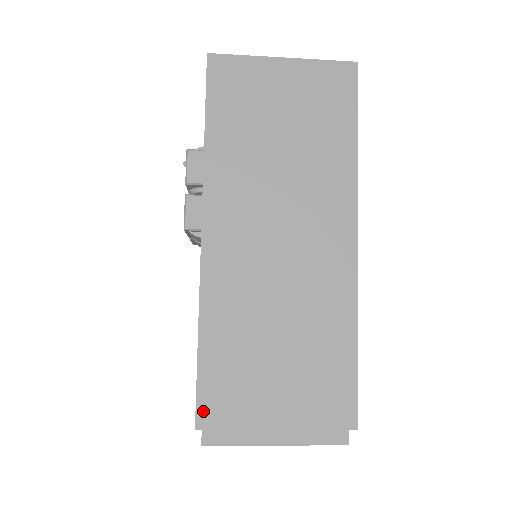
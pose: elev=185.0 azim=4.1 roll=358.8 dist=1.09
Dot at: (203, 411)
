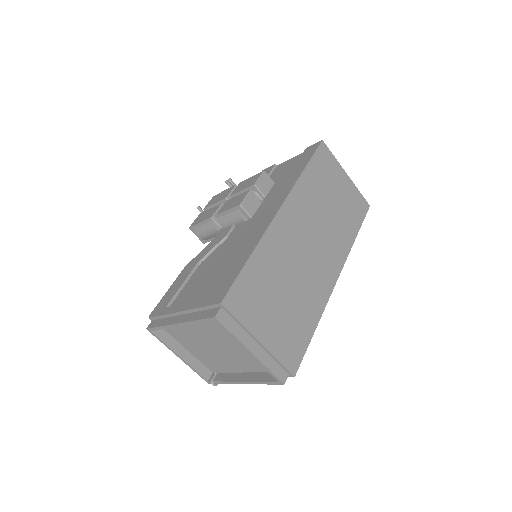
Dot at: (231, 296)
